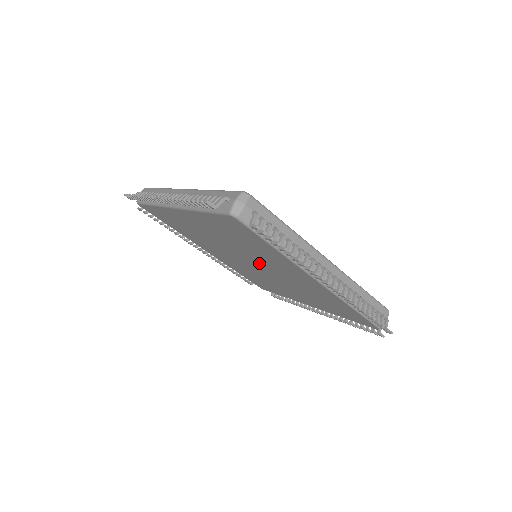
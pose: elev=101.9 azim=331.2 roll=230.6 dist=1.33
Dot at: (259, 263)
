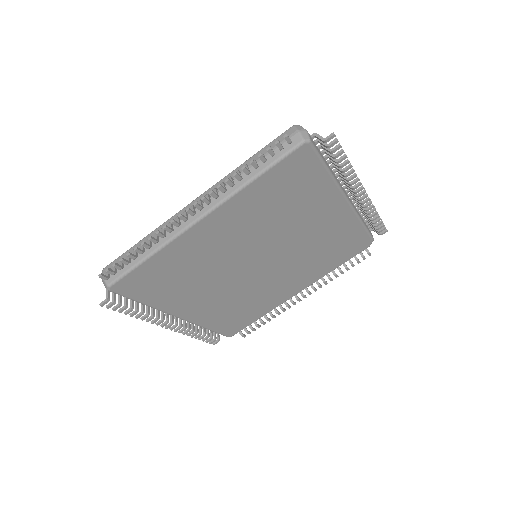
Dot at: (275, 246)
